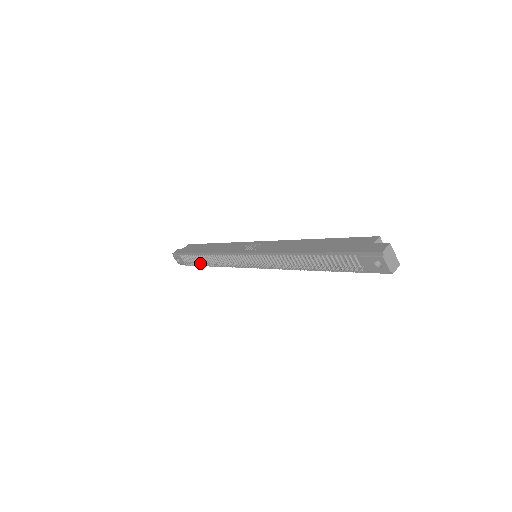
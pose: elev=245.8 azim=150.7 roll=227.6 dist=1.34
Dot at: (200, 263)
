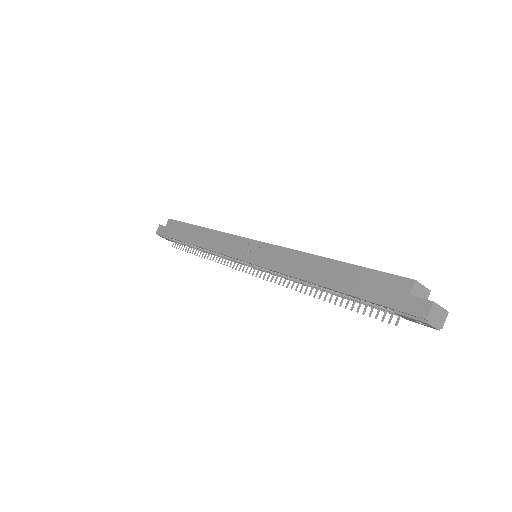
Dot at: occluded
